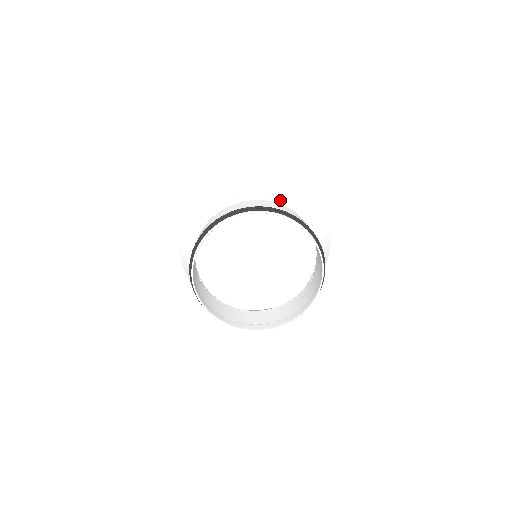
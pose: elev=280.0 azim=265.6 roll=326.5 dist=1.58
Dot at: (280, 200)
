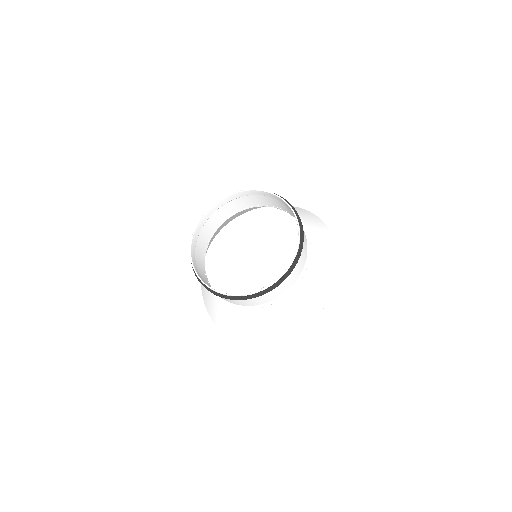
Dot at: occluded
